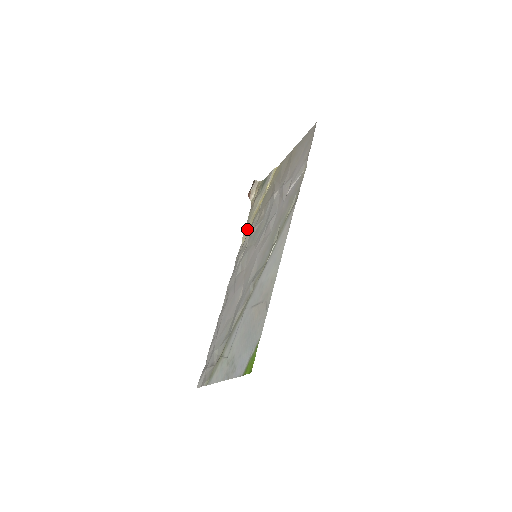
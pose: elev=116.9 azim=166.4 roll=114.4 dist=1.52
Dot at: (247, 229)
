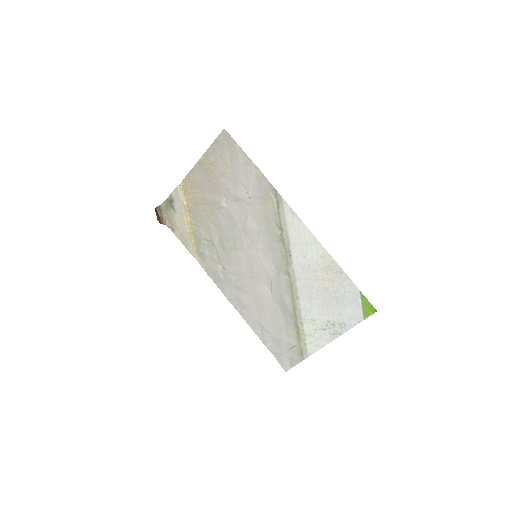
Dot at: (193, 248)
